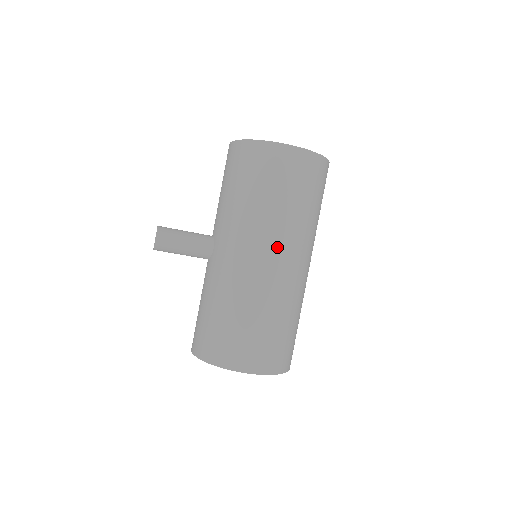
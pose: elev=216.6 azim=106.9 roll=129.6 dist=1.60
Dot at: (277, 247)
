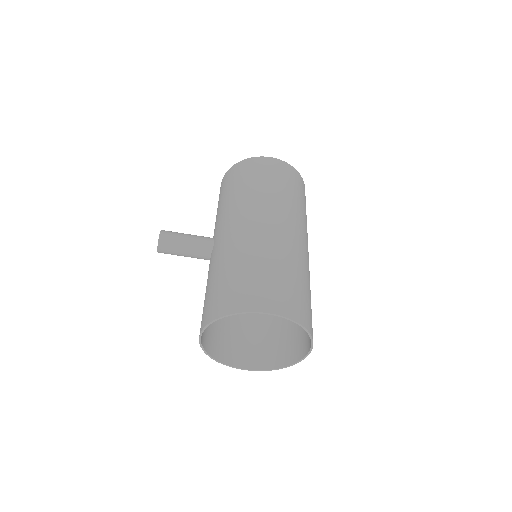
Dot at: (271, 214)
